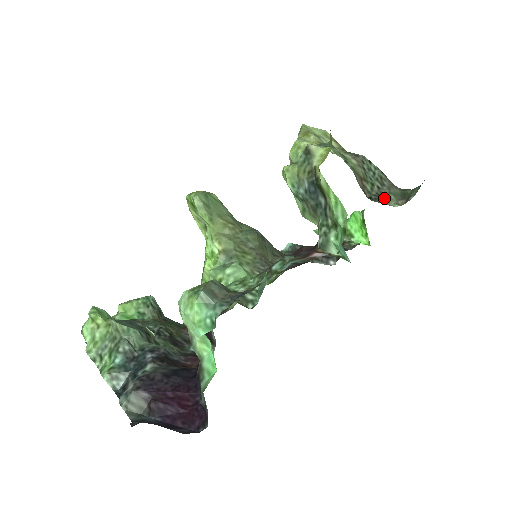
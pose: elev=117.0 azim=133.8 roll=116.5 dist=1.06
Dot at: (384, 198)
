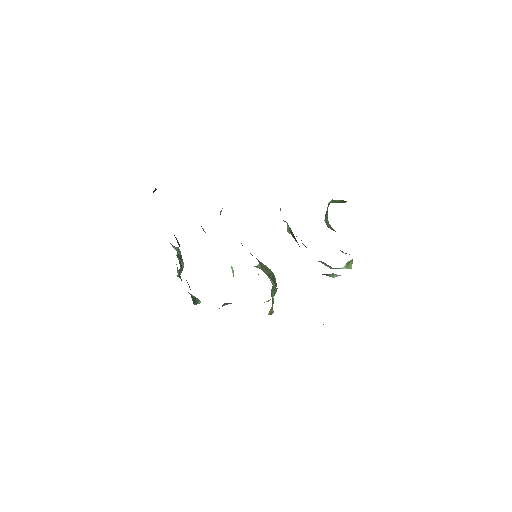
Dot at: occluded
